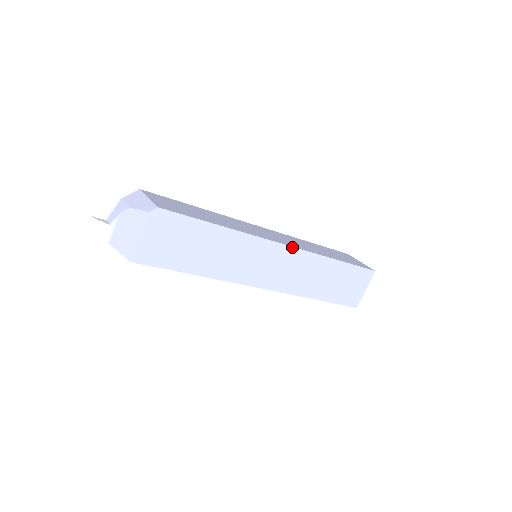
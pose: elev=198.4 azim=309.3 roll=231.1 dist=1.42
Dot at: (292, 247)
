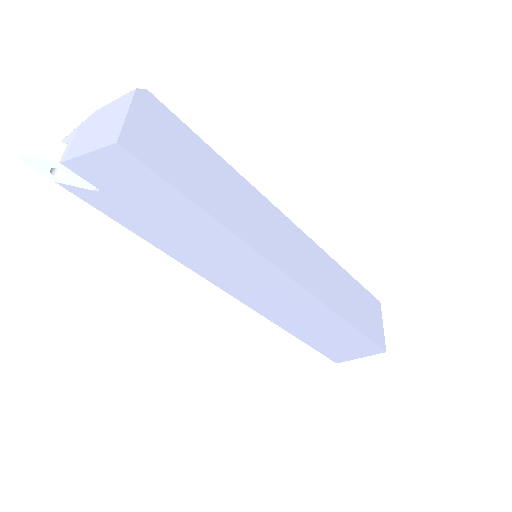
Dot at: (298, 228)
